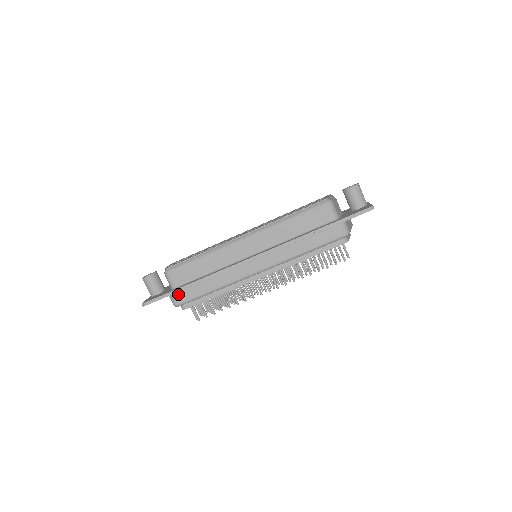
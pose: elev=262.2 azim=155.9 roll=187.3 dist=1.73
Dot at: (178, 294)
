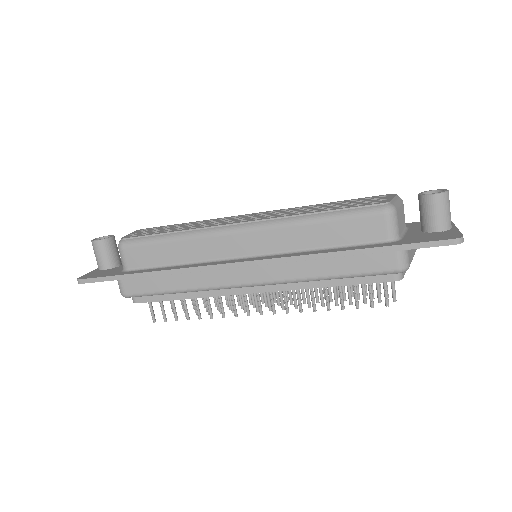
Dot at: (128, 281)
